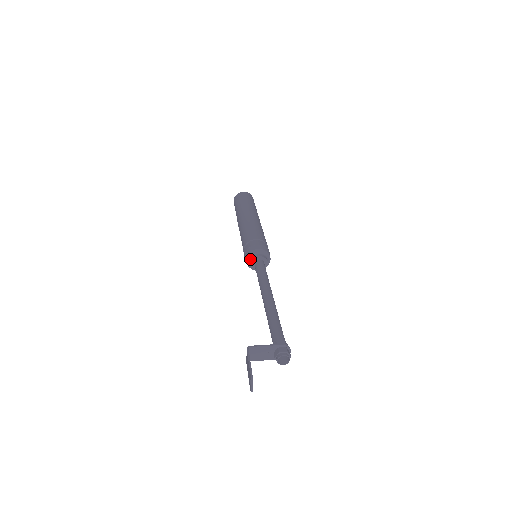
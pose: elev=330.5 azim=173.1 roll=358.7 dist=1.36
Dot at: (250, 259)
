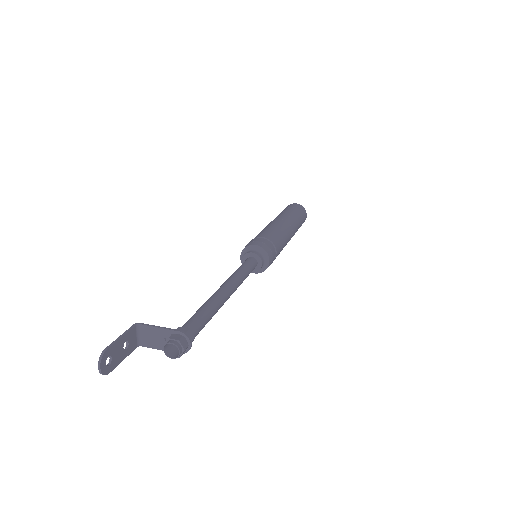
Dot at: (244, 256)
